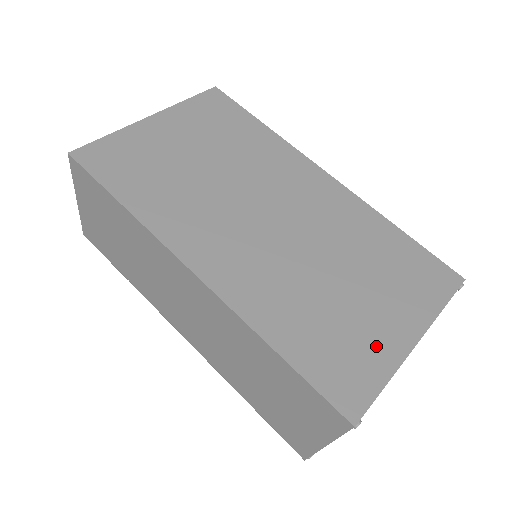
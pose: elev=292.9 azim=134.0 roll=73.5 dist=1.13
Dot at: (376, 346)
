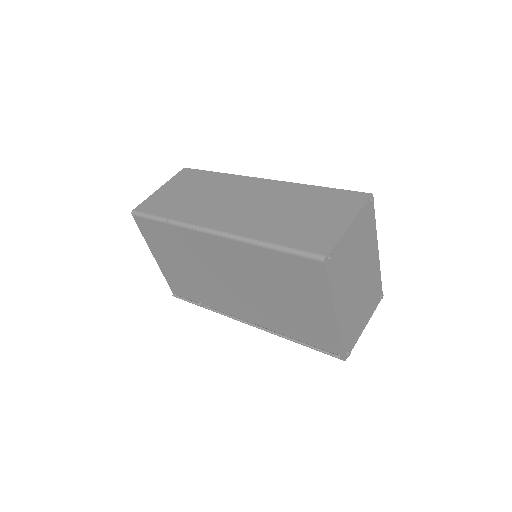
Dot at: occluded
